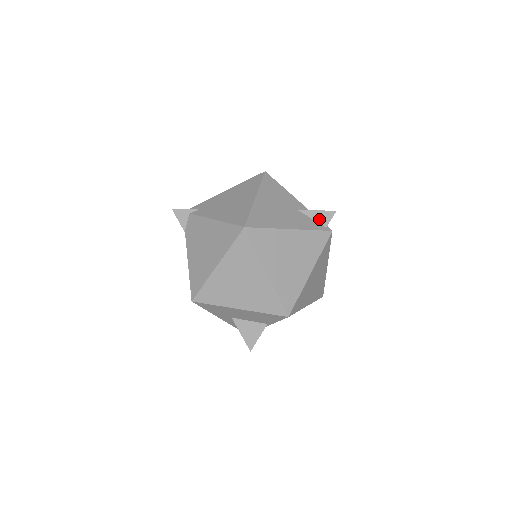
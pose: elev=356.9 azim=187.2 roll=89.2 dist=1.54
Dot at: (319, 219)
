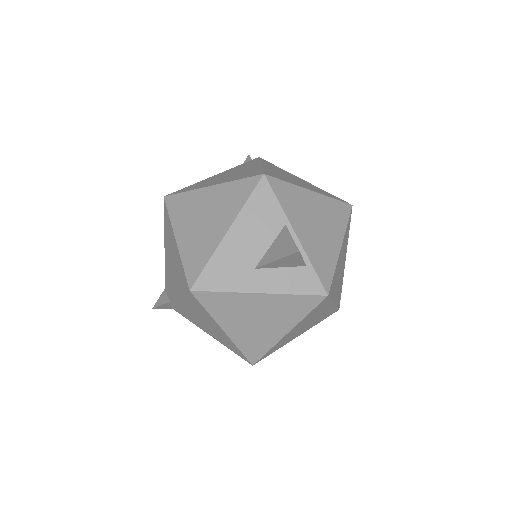
Dot at: occluded
